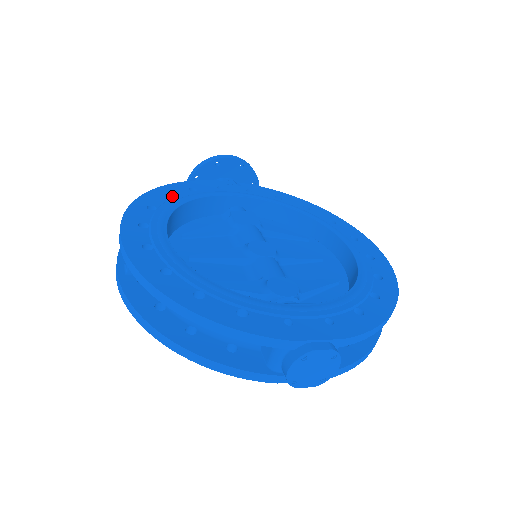
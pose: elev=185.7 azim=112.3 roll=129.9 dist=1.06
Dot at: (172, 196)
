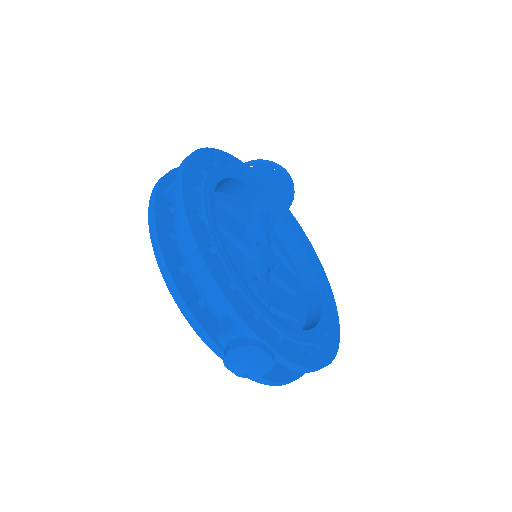
Dot at: (231, 166)
